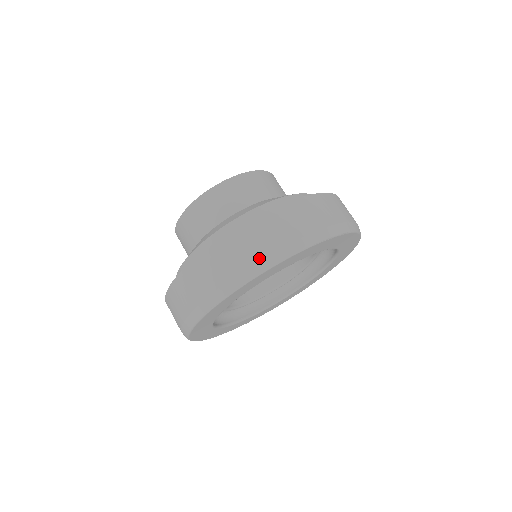
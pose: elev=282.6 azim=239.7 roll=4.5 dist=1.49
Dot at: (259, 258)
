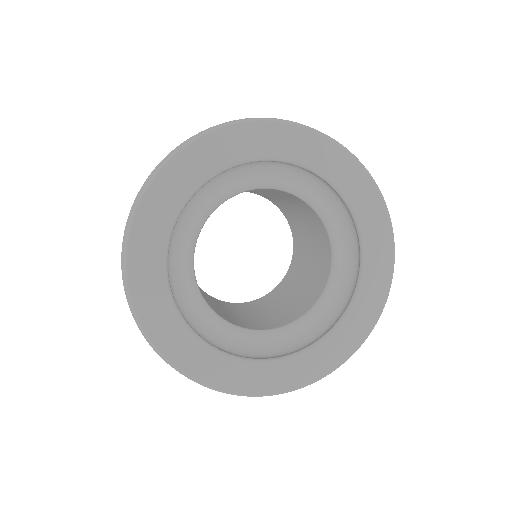
Dot at: occluded
